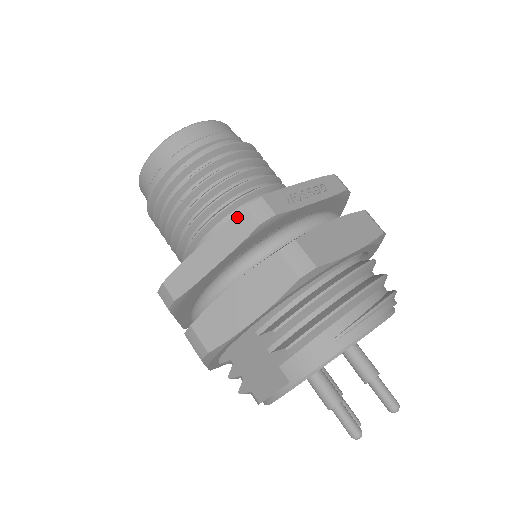
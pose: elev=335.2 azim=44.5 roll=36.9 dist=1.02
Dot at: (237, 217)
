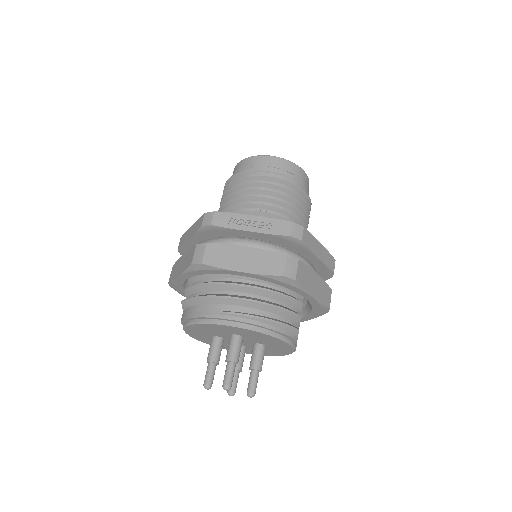
Dot at: (201, 217)
